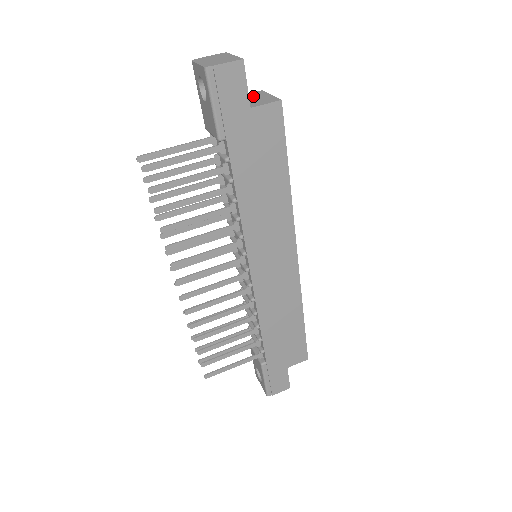
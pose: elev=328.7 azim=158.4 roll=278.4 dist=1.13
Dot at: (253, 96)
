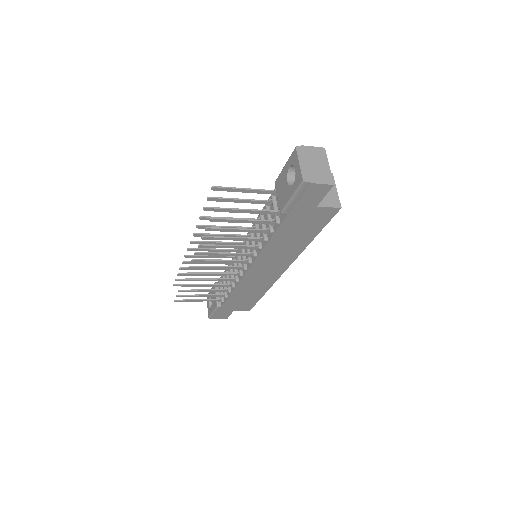
Dot at: occluded
